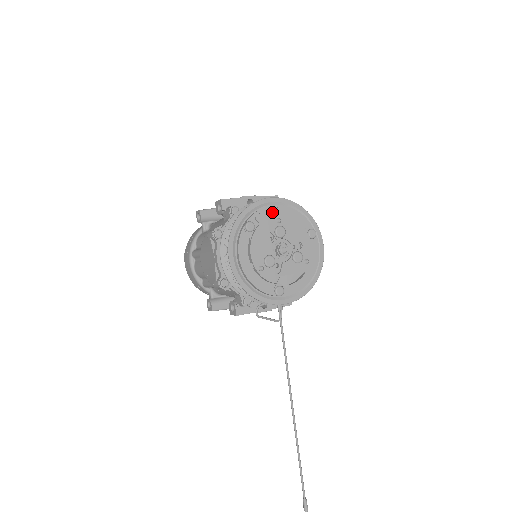
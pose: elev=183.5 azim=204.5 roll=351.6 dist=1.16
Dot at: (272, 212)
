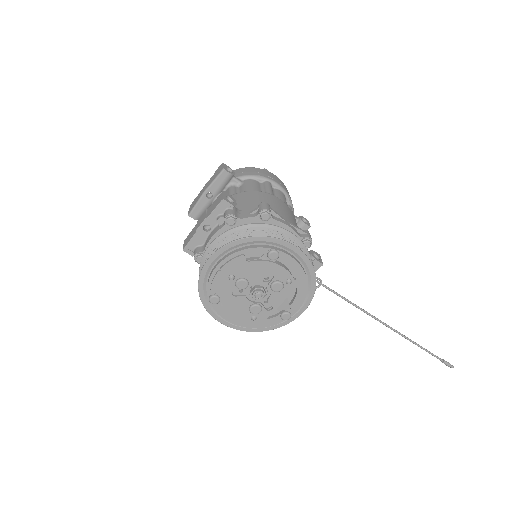
Dot at: (219, 277)
